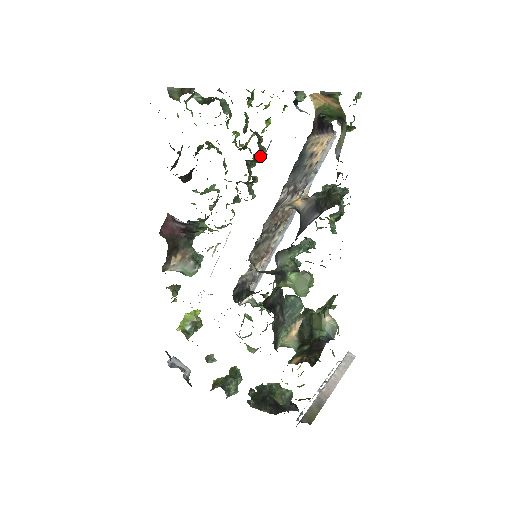
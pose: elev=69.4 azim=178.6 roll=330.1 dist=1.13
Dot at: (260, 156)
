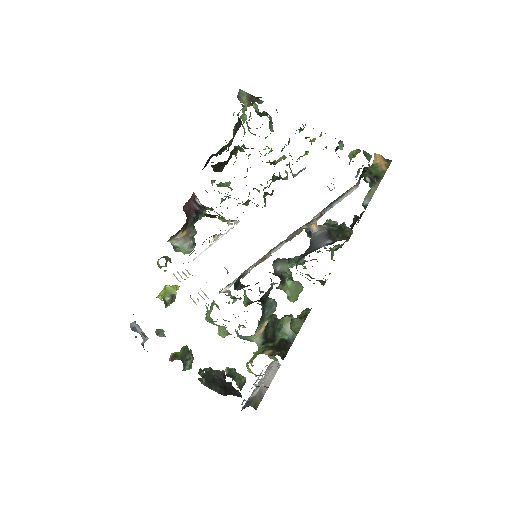
Dot at: (286, 176)
